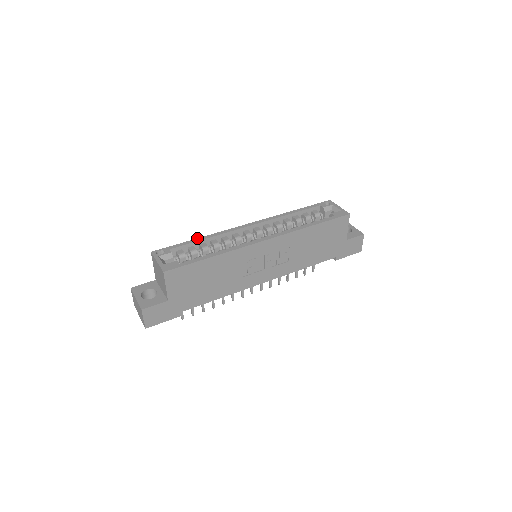
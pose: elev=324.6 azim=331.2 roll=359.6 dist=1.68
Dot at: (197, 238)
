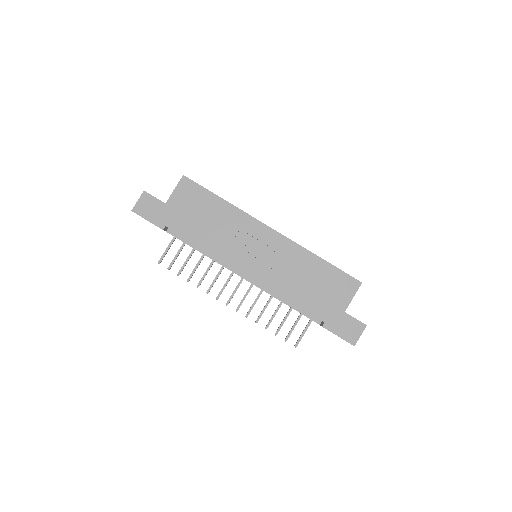
Dot at: occluded
